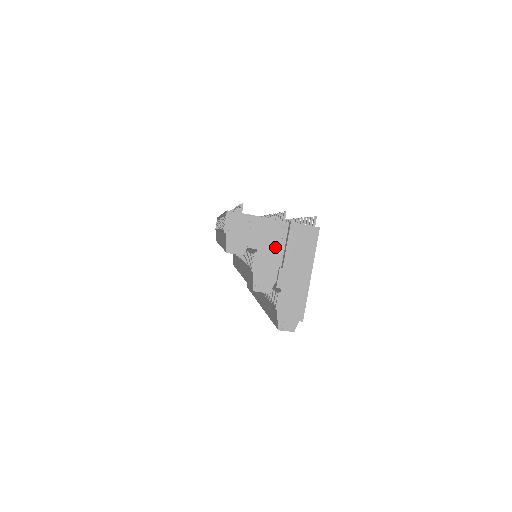
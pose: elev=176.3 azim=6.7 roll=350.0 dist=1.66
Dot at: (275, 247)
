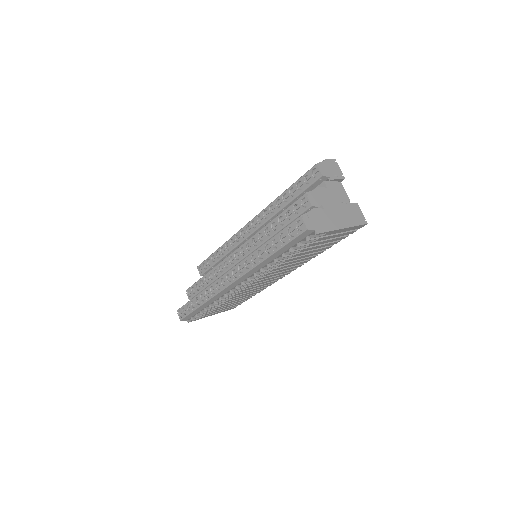
Dot at: (336, 200)
